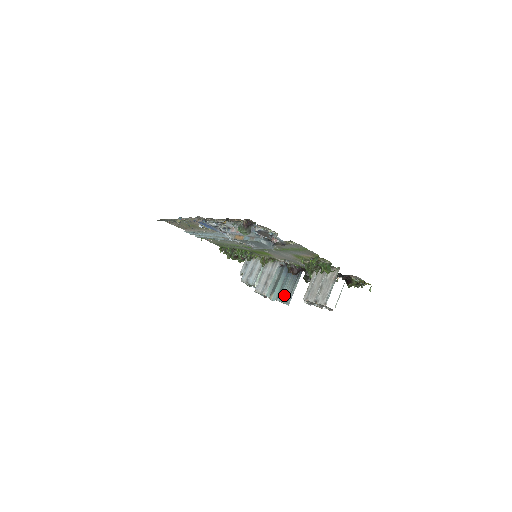
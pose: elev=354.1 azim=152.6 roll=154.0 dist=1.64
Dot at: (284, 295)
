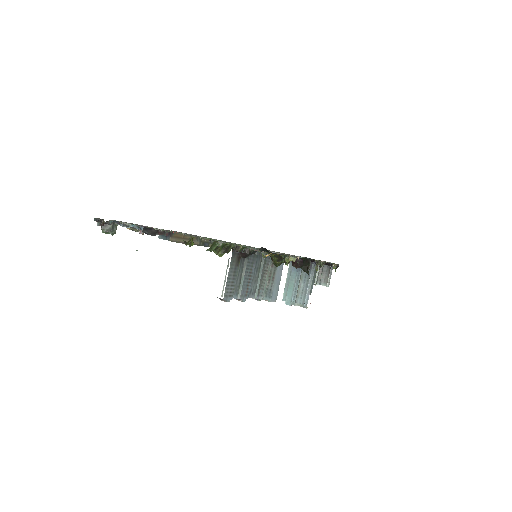
Dot at: (298, 296)
